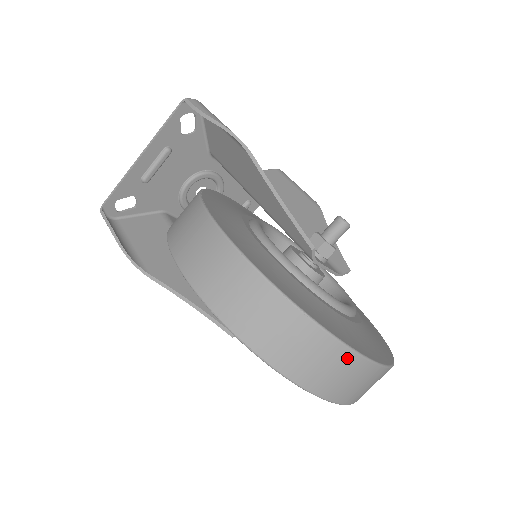
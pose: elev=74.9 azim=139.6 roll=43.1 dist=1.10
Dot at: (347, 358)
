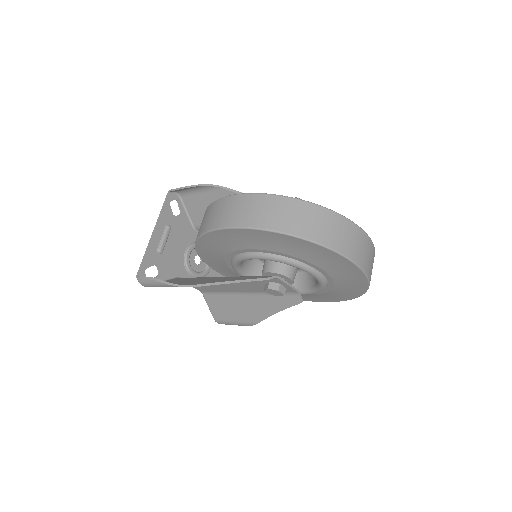
Dot at: (340, 220)
